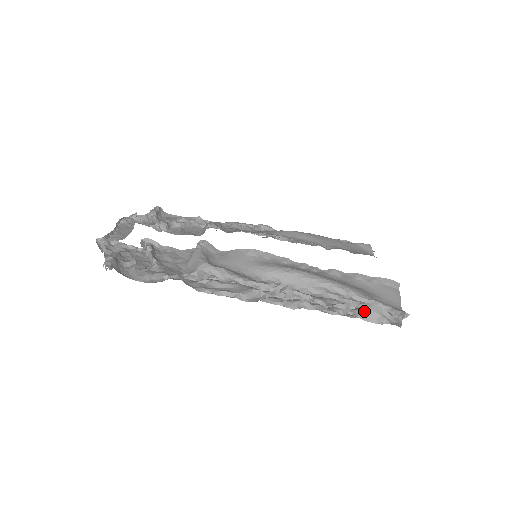
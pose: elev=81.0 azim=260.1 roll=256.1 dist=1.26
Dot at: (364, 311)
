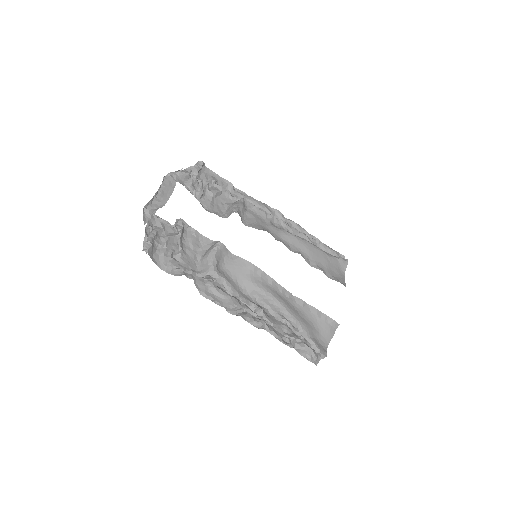
Dot at: (300, 348)
